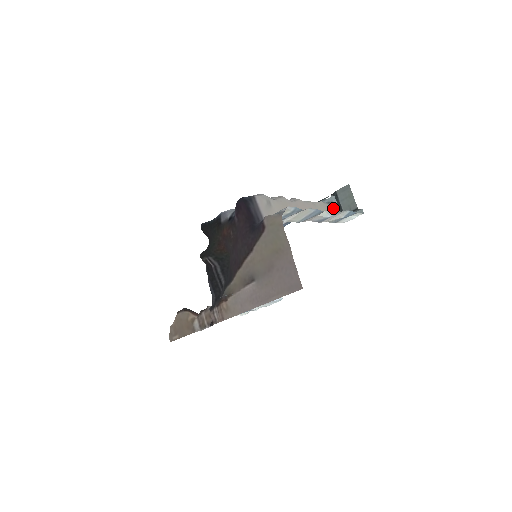
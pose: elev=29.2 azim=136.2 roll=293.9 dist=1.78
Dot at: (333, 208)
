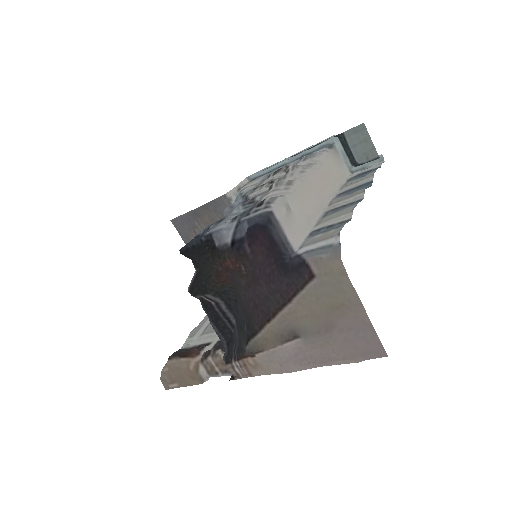
Dot at: (337, 154)
